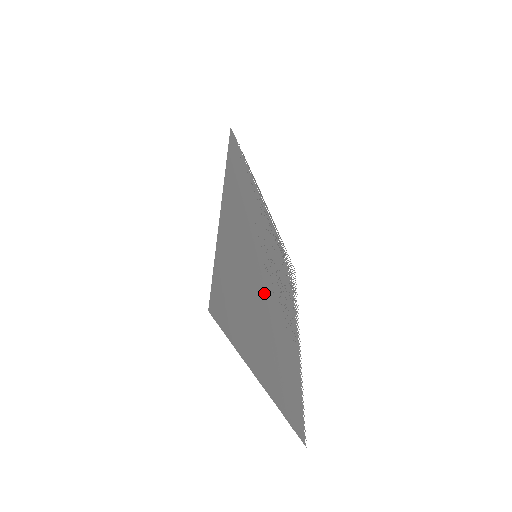
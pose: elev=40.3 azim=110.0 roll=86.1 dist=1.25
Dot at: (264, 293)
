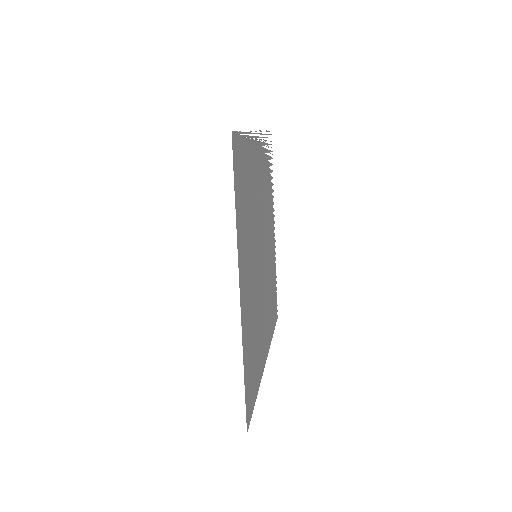
Dot at: (261, 276)
